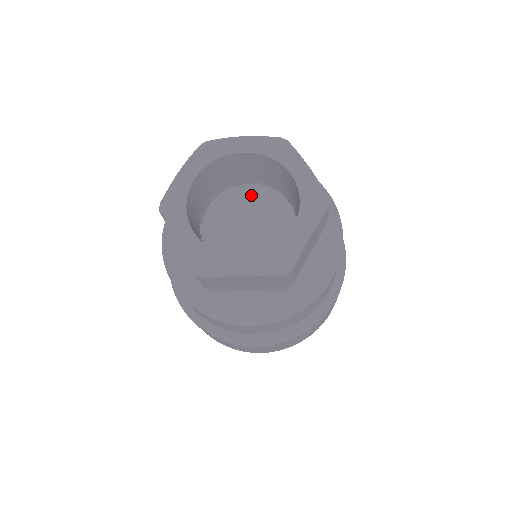
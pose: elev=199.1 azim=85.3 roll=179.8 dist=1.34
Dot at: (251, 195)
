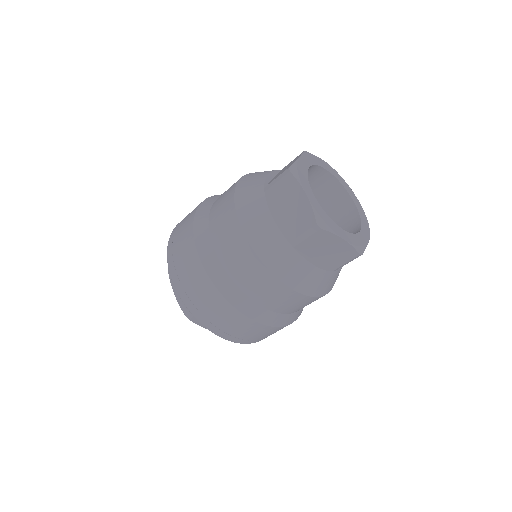
Dot at: occluded
